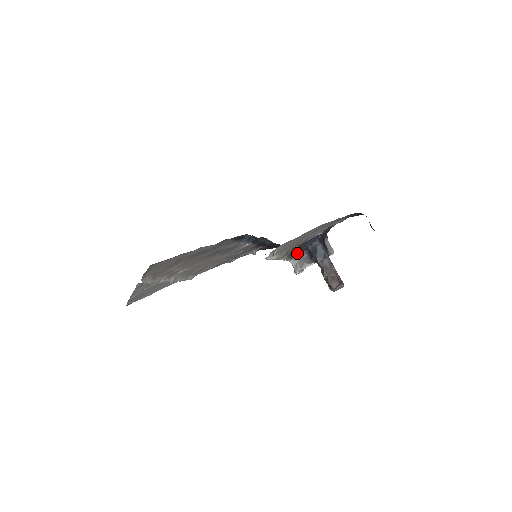
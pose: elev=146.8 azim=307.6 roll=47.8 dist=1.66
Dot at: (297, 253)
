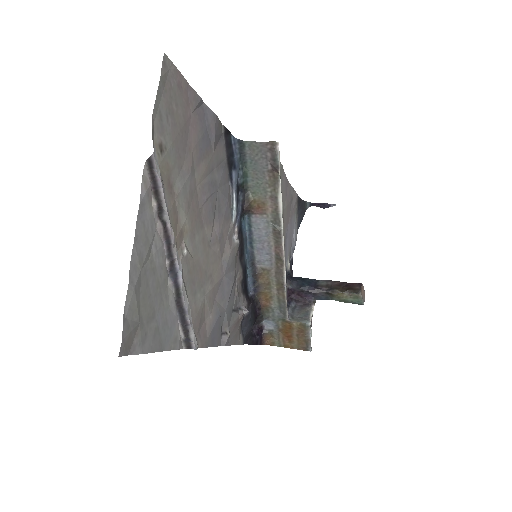
Dot at: occluded
